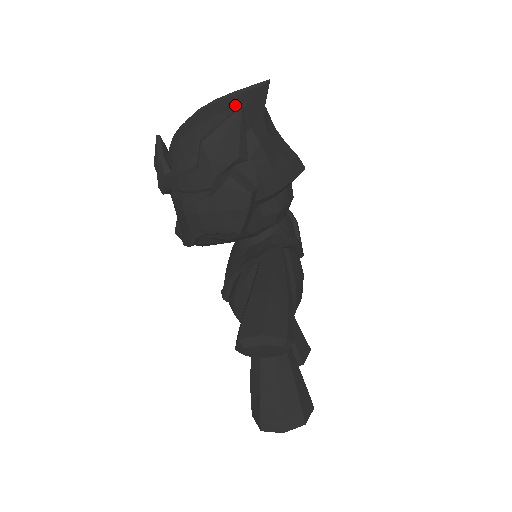
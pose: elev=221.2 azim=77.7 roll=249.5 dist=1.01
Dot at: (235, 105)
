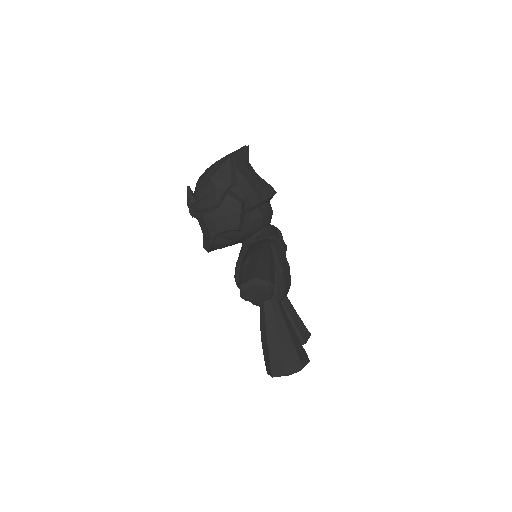
Dot at: occluded
